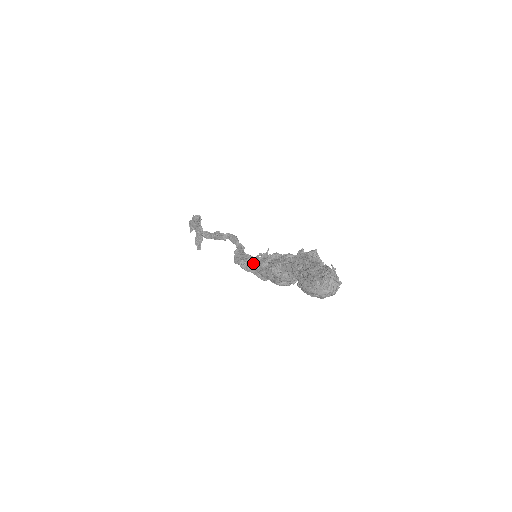
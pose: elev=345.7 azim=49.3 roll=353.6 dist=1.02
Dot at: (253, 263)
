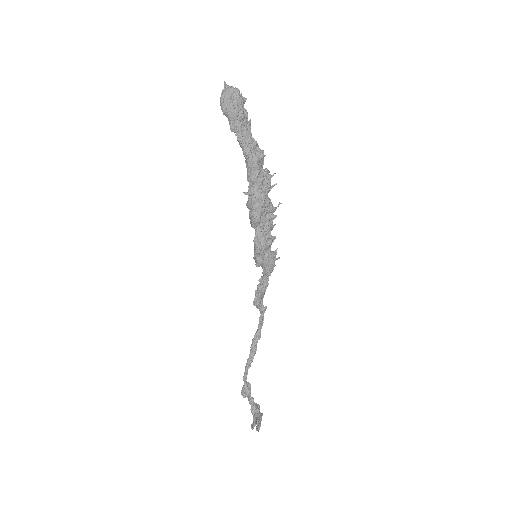
Dot at: occluded
